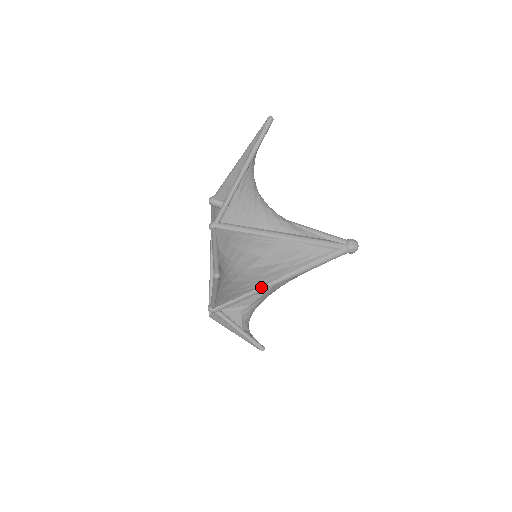
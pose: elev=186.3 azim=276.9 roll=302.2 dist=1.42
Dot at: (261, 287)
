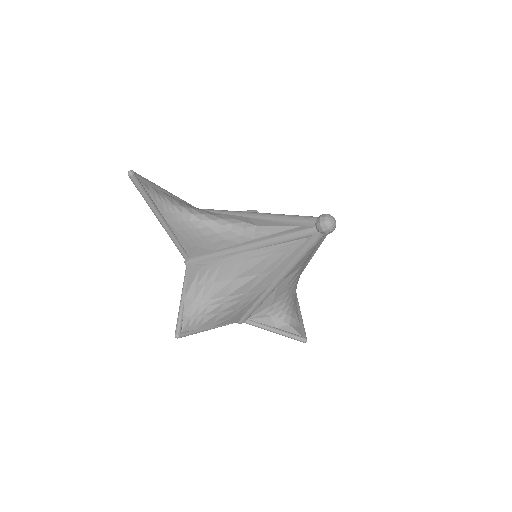
Dot at: (261, 296)
